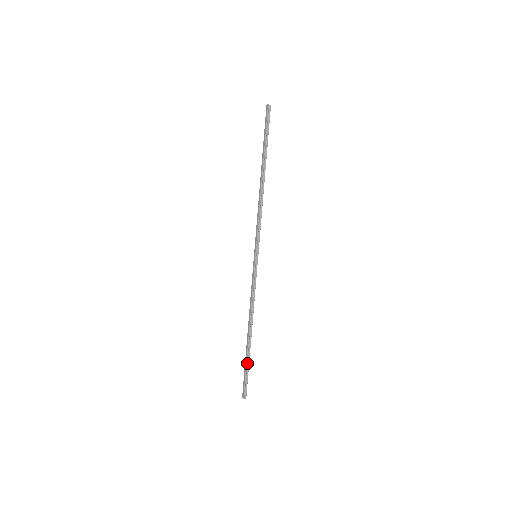
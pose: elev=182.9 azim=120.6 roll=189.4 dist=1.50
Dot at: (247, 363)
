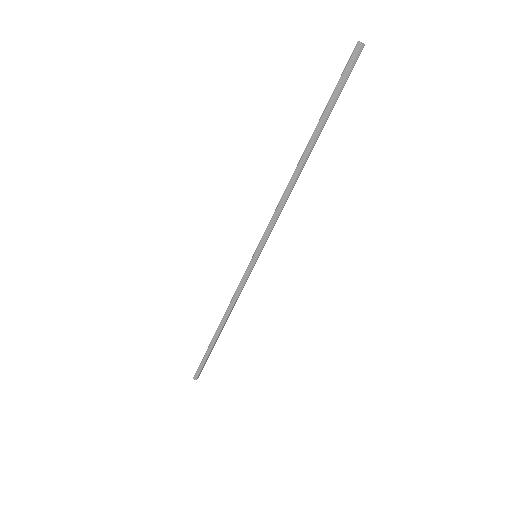
Dot at: (209, 353)
